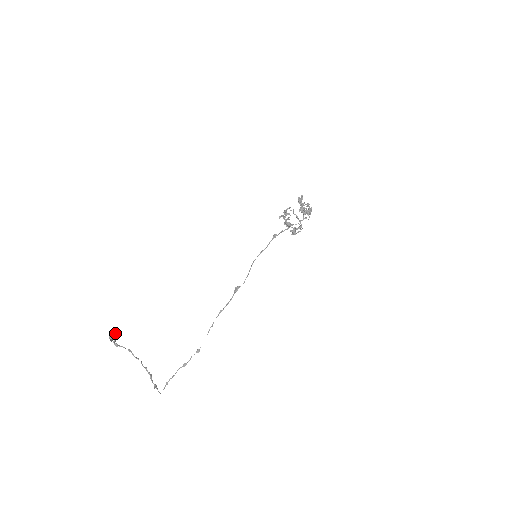
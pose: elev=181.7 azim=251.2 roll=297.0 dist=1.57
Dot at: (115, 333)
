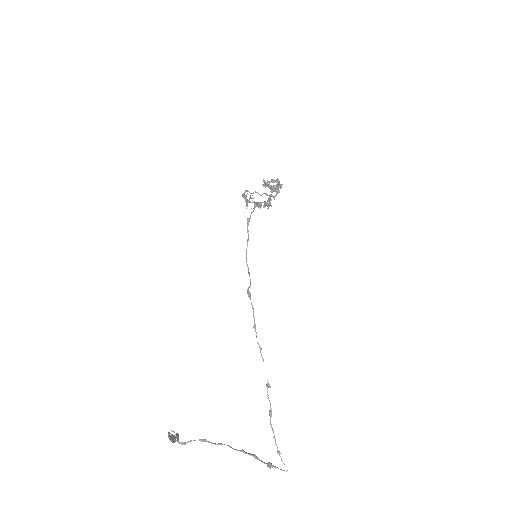
Dot at: occluded
